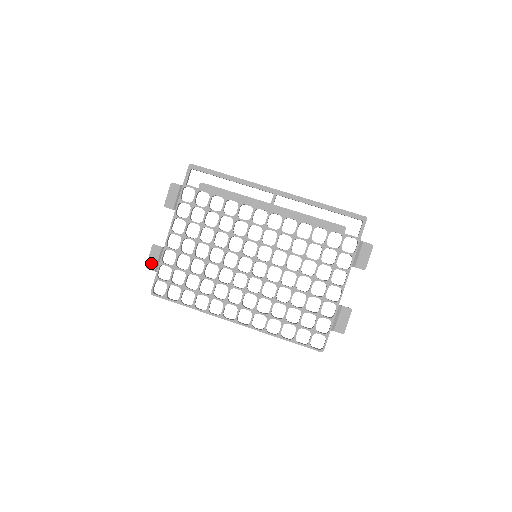
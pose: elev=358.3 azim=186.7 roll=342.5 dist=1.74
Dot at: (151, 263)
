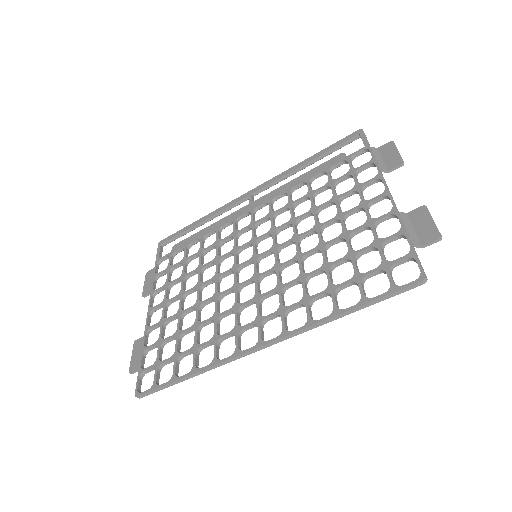
Dot at: (134, 363)
